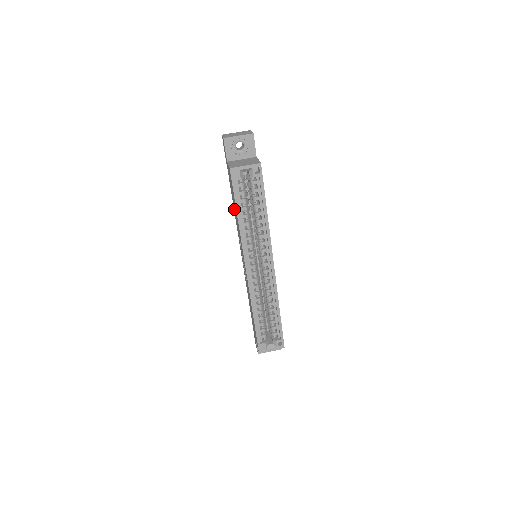
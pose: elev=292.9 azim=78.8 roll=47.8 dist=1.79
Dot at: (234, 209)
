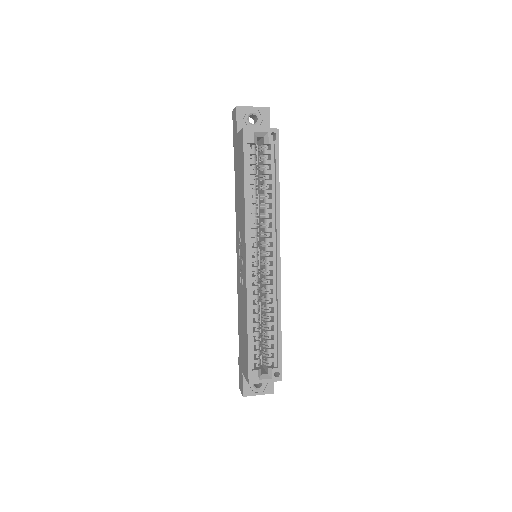
Dot at: (237, 194)
